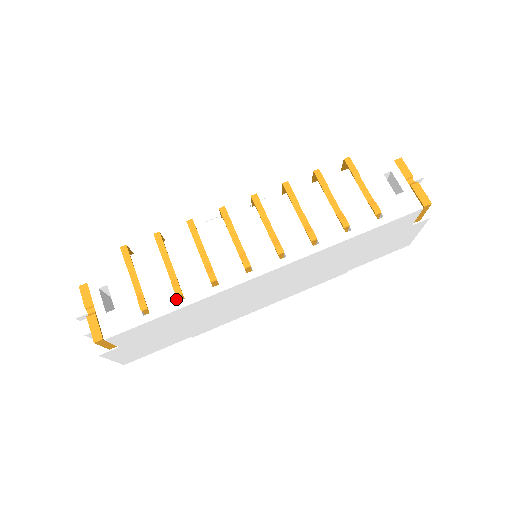
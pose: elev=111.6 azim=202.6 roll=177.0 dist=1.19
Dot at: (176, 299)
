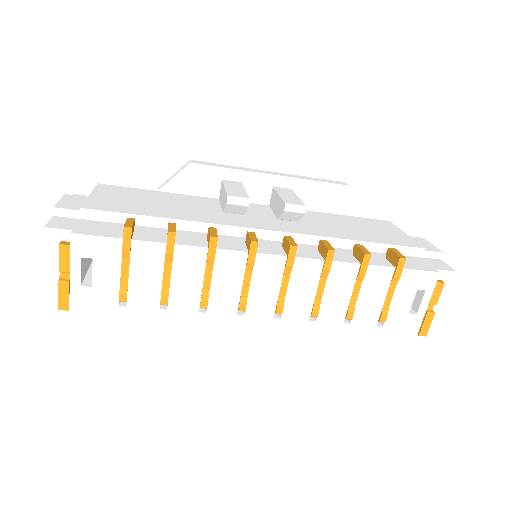
Dot at: (159, 306)
